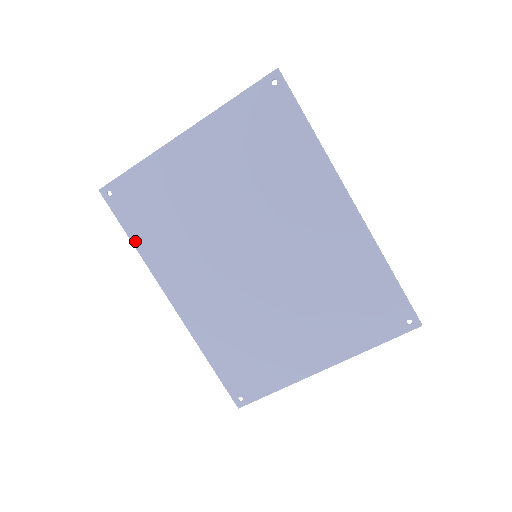
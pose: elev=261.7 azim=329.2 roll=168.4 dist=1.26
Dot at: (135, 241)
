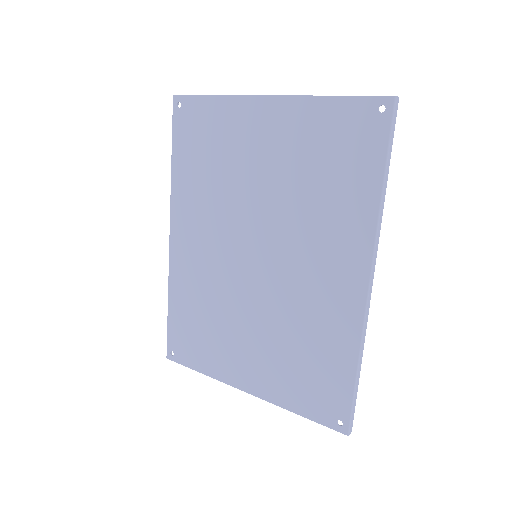
Dot at: (174, 162)
